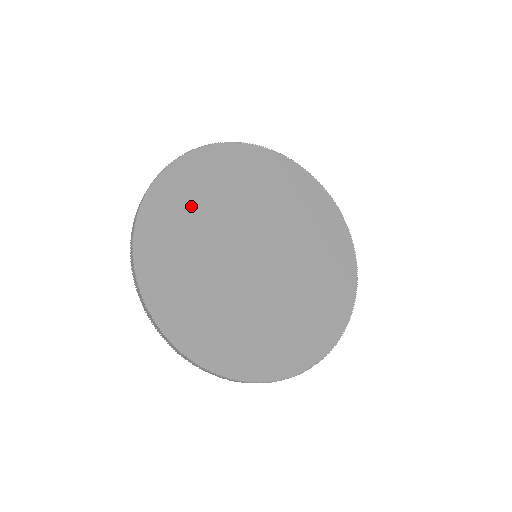
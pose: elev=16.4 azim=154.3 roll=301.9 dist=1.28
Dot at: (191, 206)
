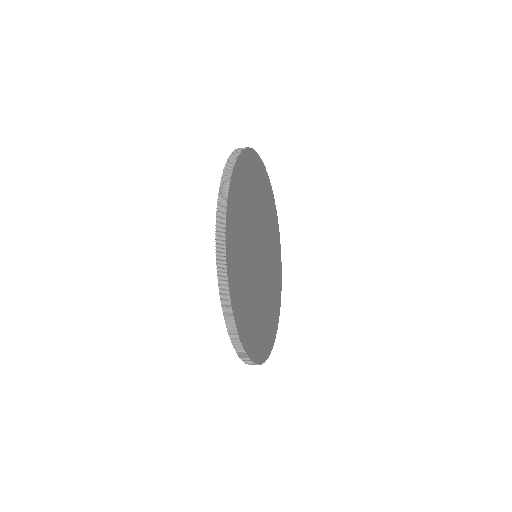
Dot at: (254, 185)
